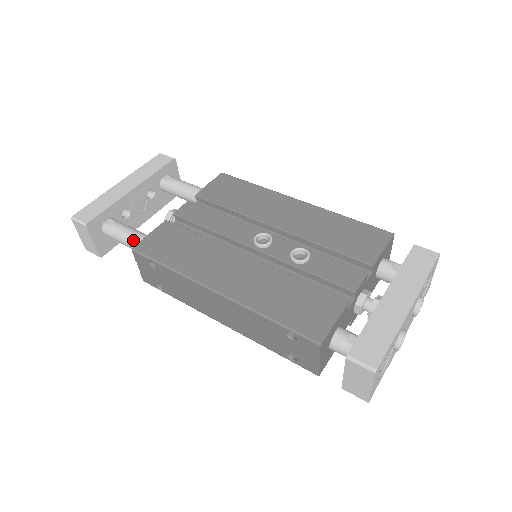
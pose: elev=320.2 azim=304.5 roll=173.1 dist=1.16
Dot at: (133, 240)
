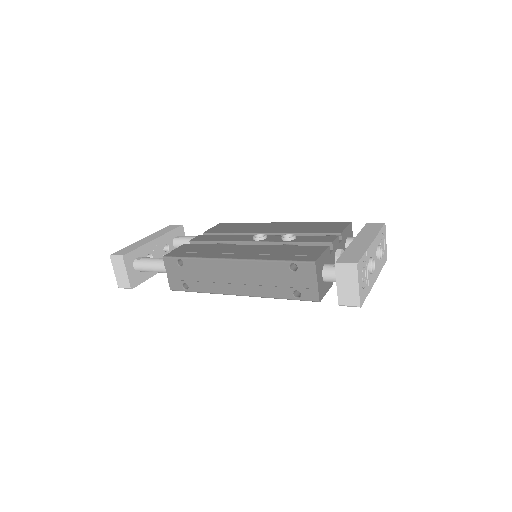
Dot at: (160, 262)
